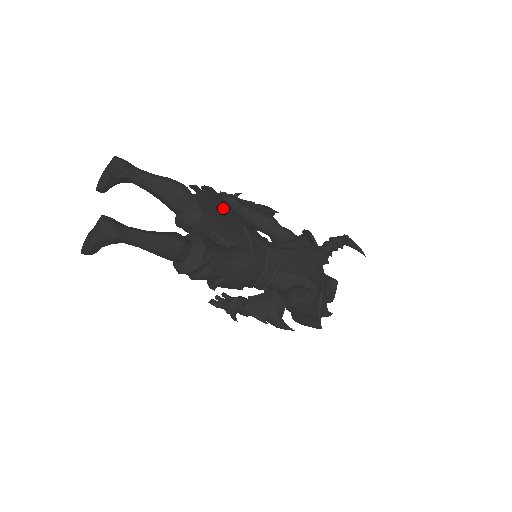
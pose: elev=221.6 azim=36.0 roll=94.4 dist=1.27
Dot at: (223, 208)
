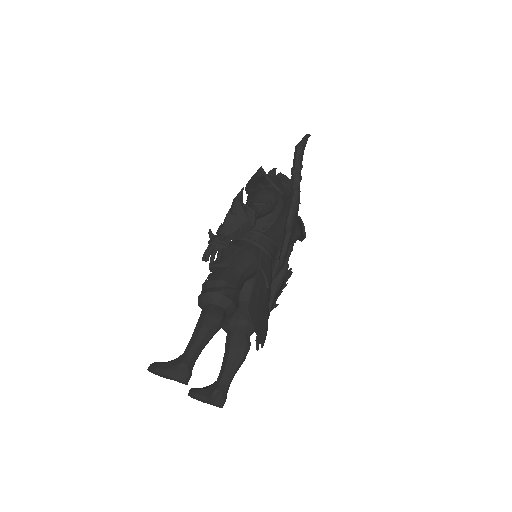
Dot at: (261, 309)
